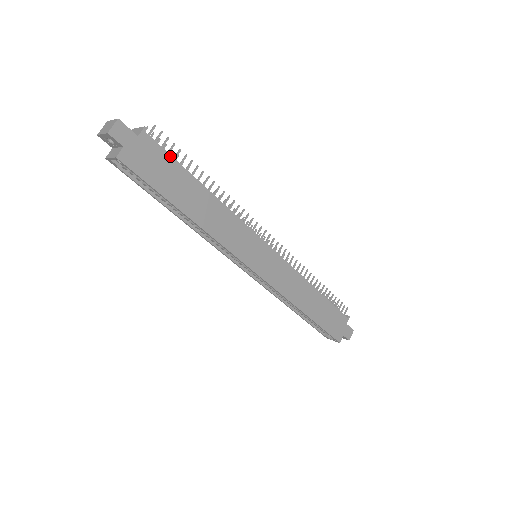
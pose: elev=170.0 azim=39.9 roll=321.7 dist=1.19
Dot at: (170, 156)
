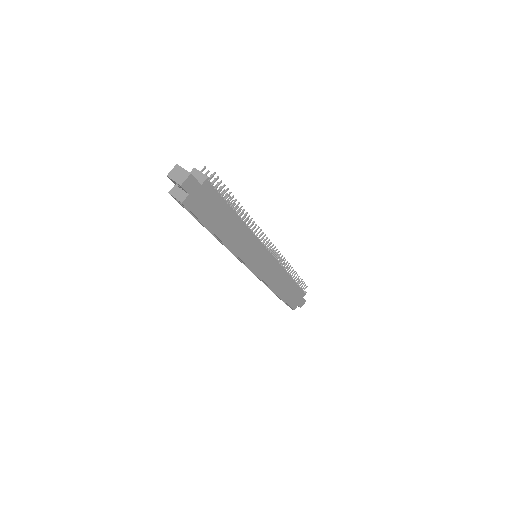
Dot at: (220, 196)
